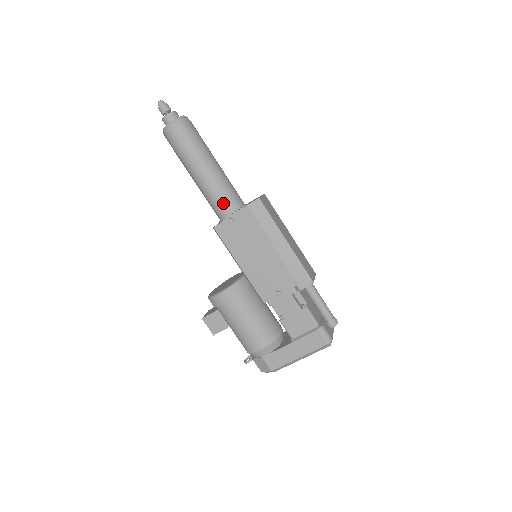
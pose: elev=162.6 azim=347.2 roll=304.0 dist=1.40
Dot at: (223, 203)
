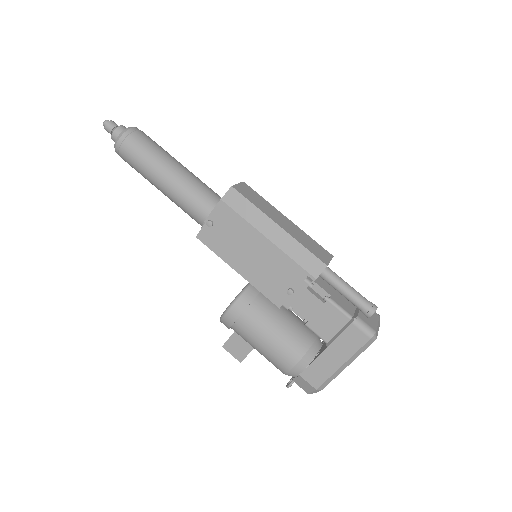
Dot at: (196, 206)
